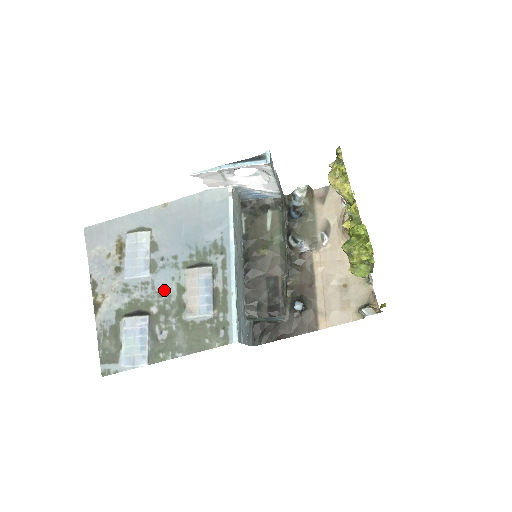
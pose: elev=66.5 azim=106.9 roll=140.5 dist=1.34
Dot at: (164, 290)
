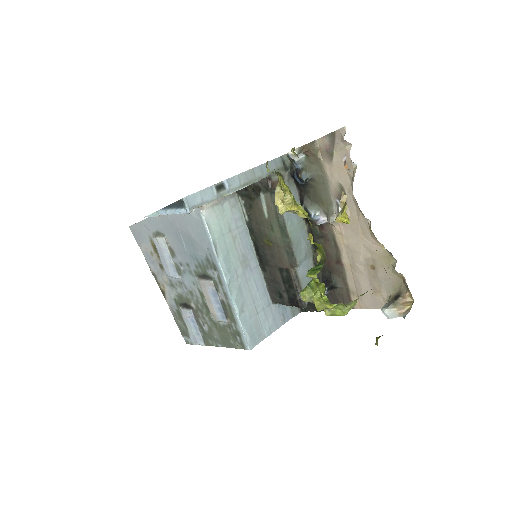
Dot at: (192, 292)
